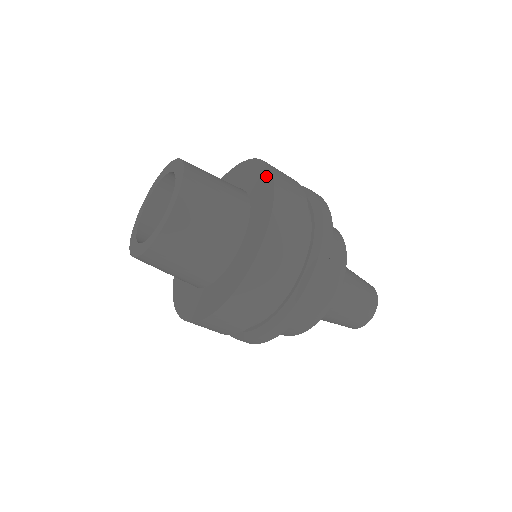
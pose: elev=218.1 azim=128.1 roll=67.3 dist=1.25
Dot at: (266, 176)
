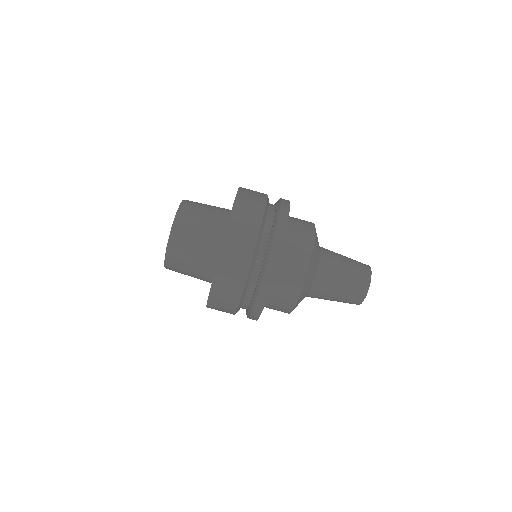
Dot at: occluded
